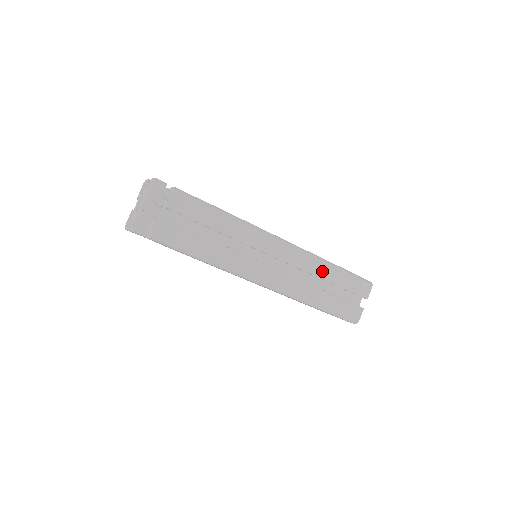
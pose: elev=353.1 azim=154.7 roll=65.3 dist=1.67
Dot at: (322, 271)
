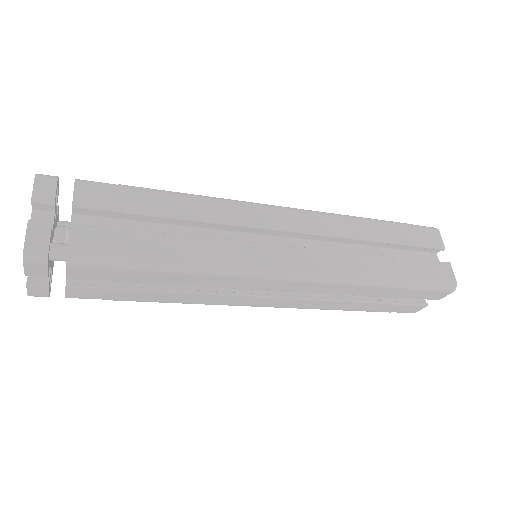
Dot at: (361, 291)
